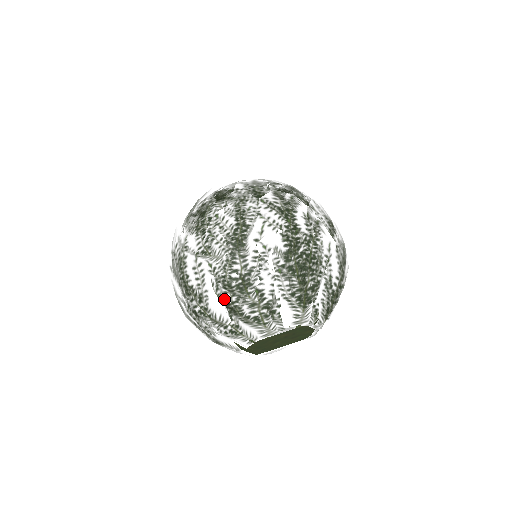
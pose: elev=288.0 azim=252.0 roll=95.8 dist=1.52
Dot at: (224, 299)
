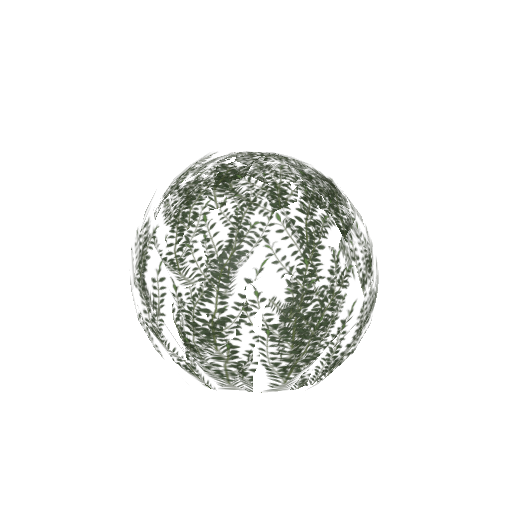
Dot at: (182, 337)
